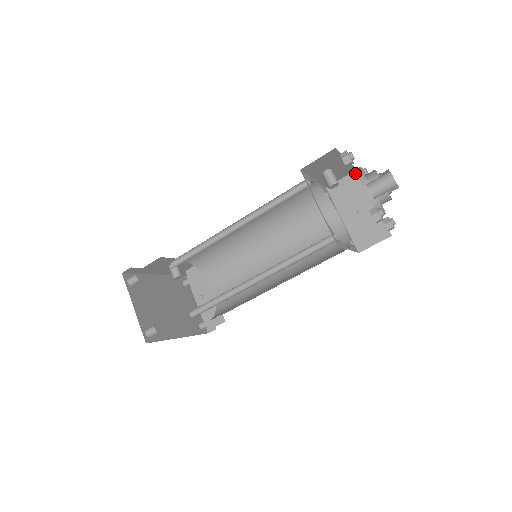
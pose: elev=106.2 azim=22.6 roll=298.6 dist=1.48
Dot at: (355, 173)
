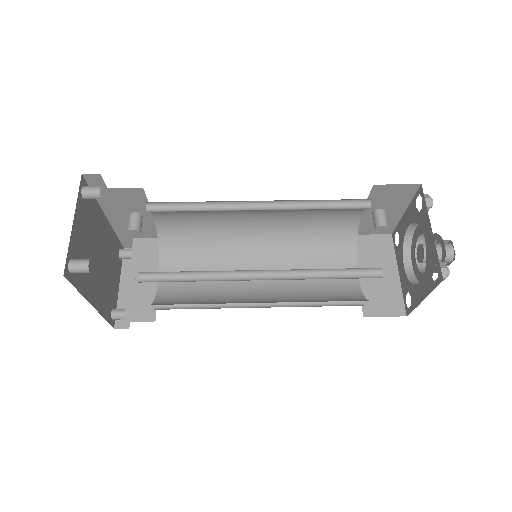
Dot at: (407, 229)
